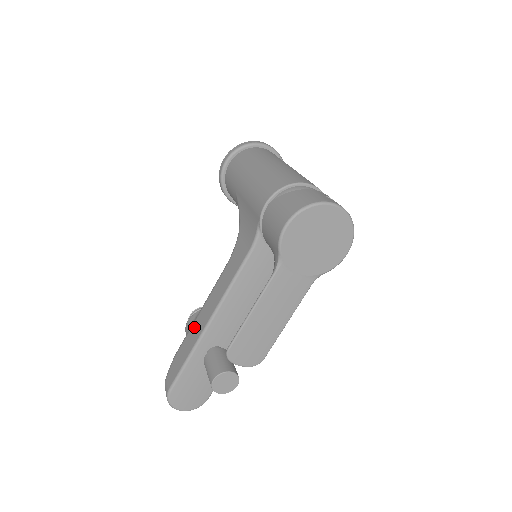
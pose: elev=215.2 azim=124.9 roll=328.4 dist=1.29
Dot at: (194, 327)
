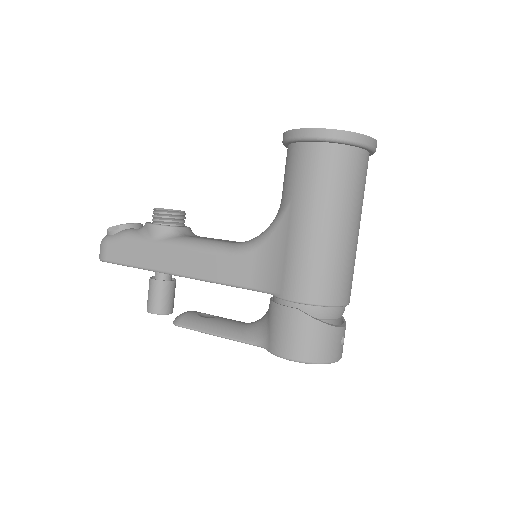
Dot at: (158, 251)
